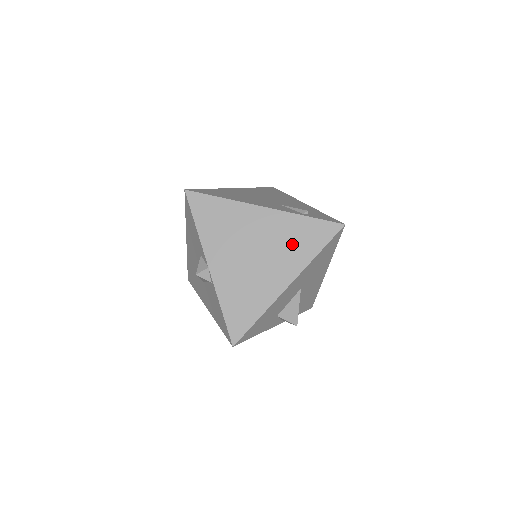
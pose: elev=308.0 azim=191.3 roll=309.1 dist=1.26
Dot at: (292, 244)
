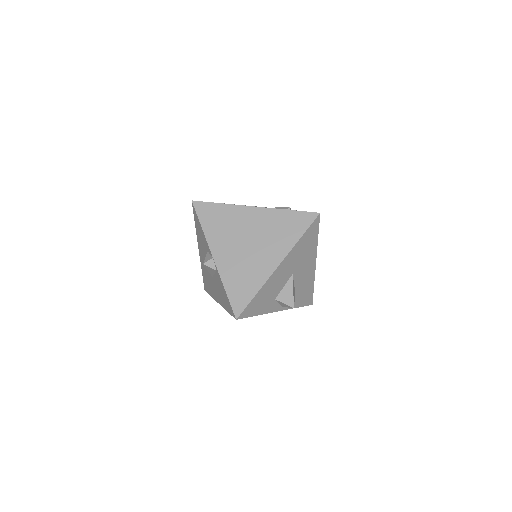
Dot at: (279, 232)
